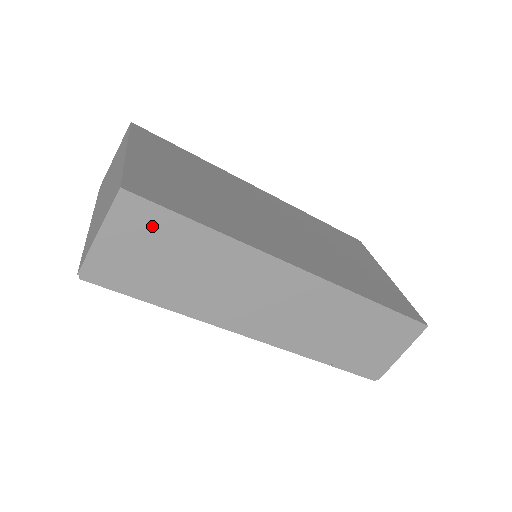
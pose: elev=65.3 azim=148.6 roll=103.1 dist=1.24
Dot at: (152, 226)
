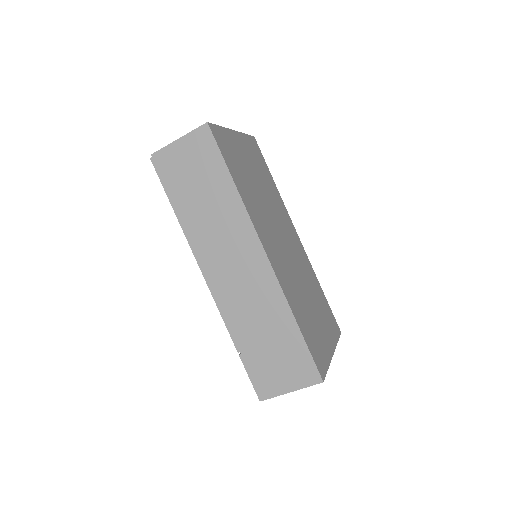
Dot at: (206, 156)
